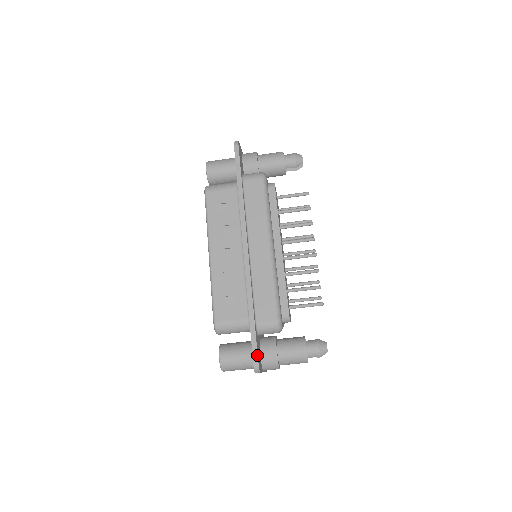
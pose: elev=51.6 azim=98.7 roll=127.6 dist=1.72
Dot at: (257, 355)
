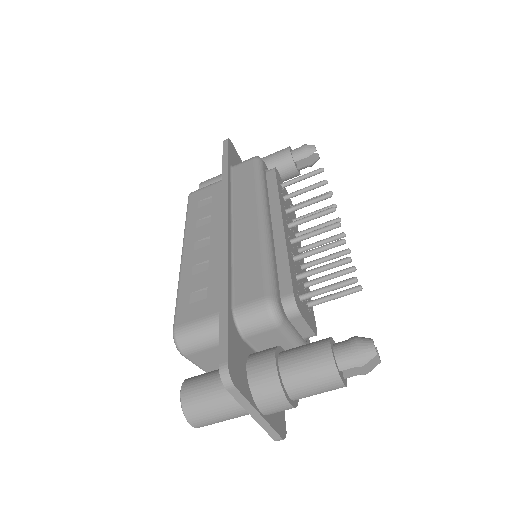
Dot at: (226, 350)
